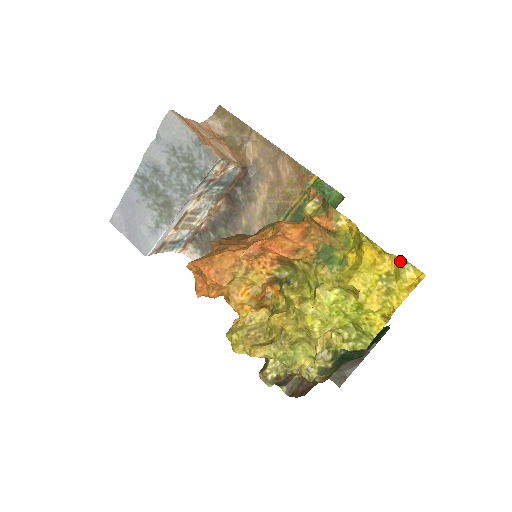
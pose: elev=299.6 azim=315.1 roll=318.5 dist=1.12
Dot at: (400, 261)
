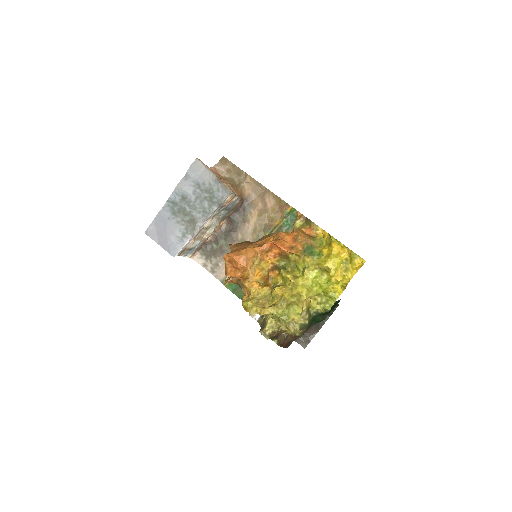
Dot at: (352, 253)
